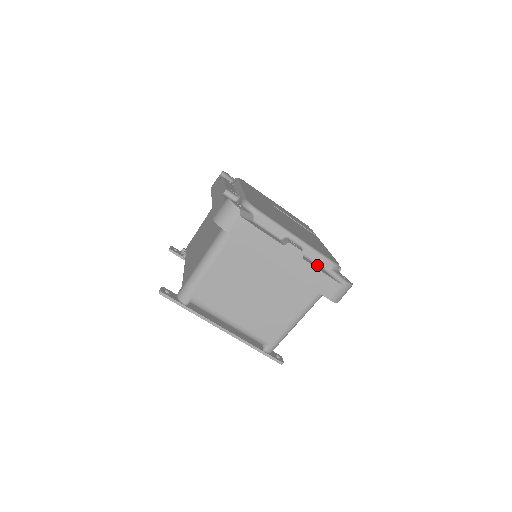
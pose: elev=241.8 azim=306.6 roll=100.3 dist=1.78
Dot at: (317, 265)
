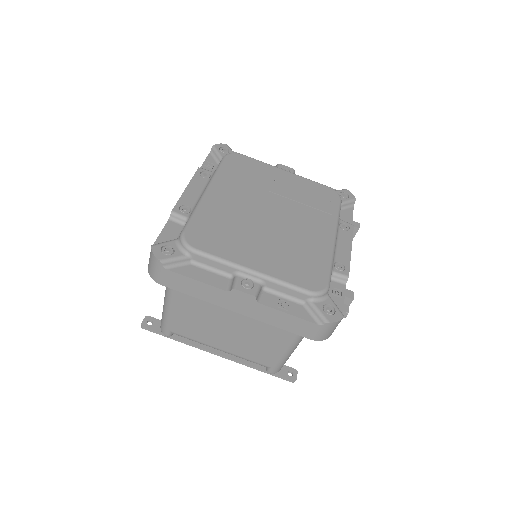
Dot at: (285, 302)
